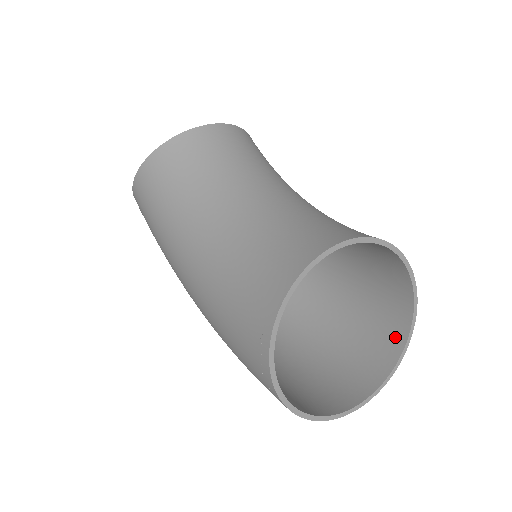
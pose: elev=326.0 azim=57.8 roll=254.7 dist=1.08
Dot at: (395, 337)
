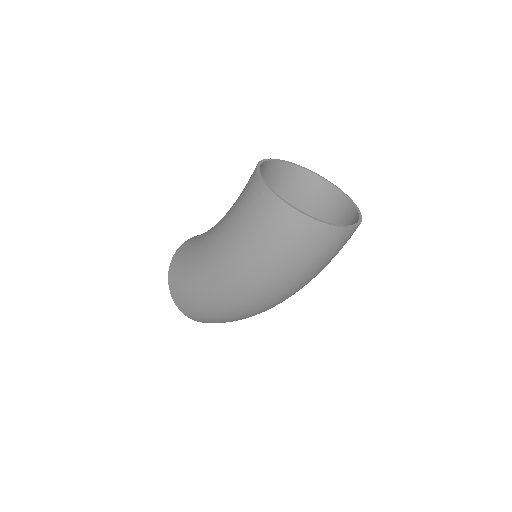
Dot at: (353, 220)
